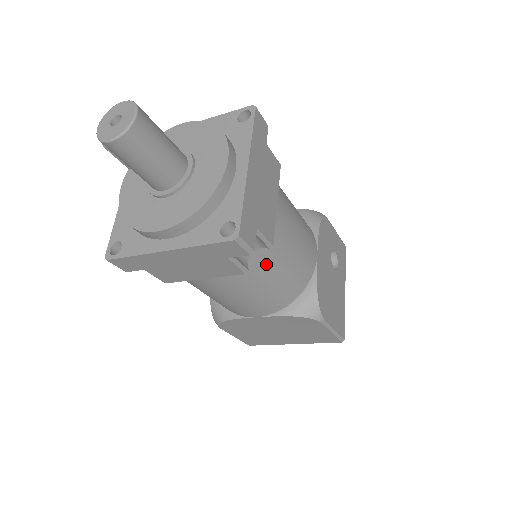
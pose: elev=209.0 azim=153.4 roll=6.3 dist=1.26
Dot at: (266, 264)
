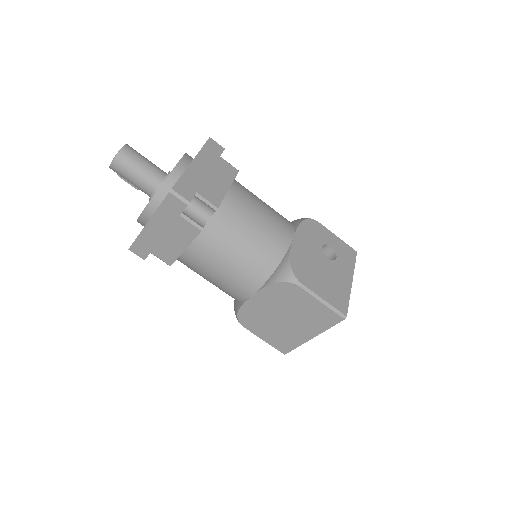
Dot at: (226, 231)
